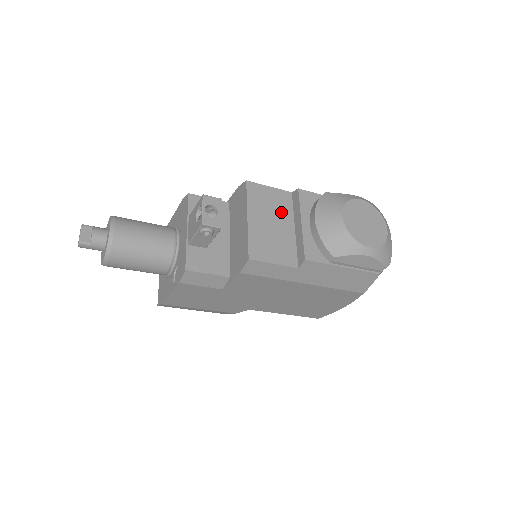
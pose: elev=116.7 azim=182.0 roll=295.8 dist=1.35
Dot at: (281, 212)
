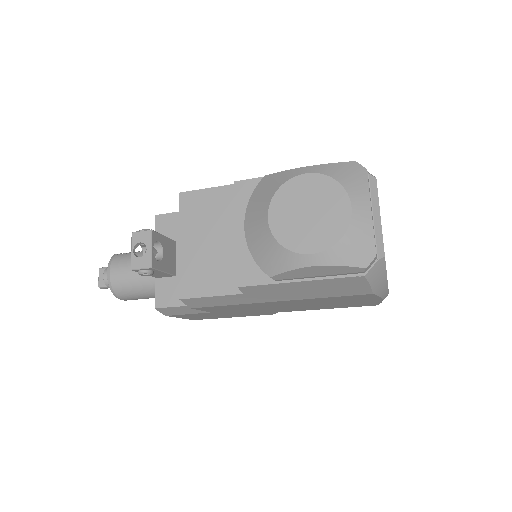
Dot at: (222, 220)
